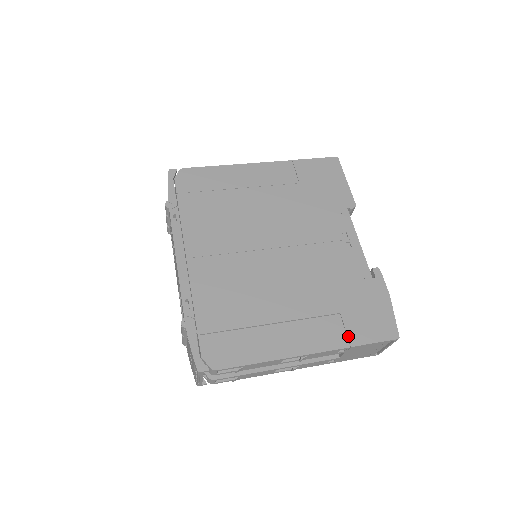
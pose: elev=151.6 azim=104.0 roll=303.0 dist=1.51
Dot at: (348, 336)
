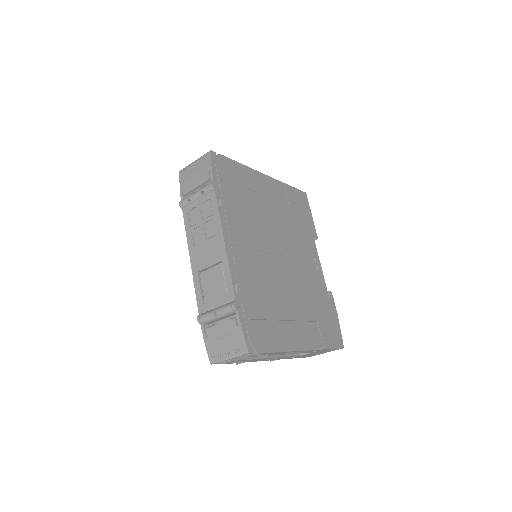
Dot at: (323, 340)
